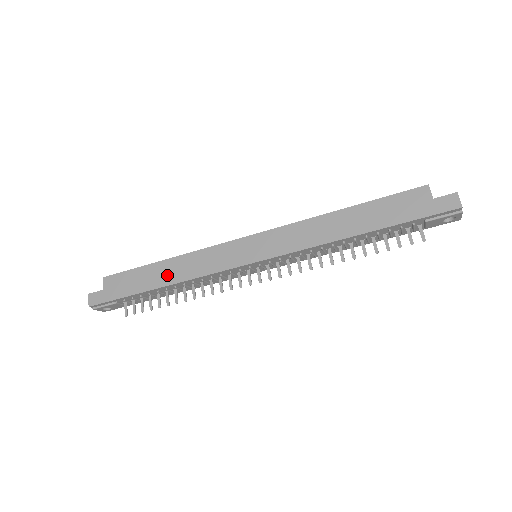
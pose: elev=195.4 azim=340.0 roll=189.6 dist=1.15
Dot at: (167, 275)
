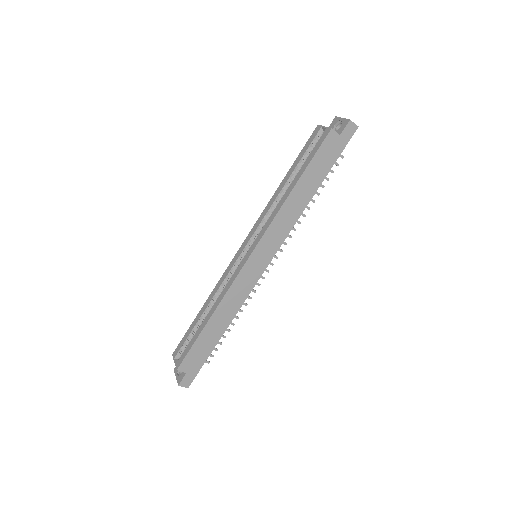
Dot at: (221, 324)
